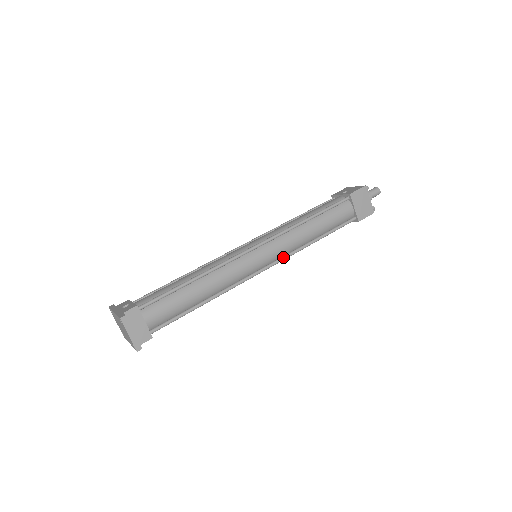
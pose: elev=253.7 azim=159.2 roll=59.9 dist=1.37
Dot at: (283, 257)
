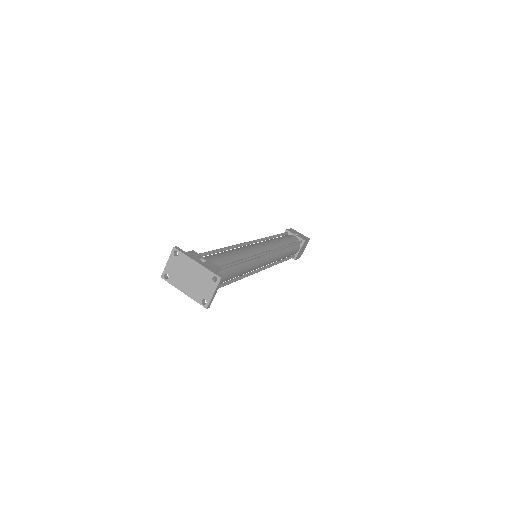
Dot at: (268, 266)
